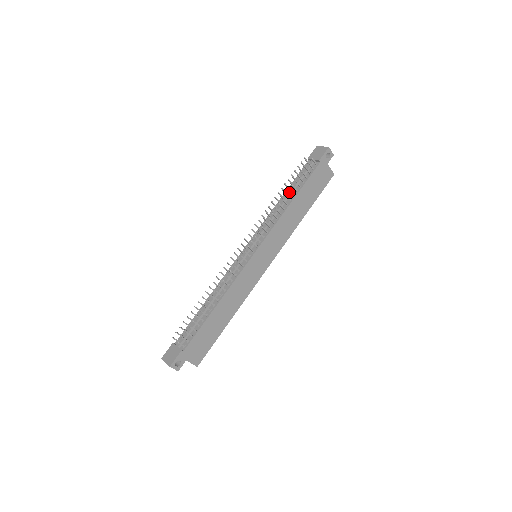
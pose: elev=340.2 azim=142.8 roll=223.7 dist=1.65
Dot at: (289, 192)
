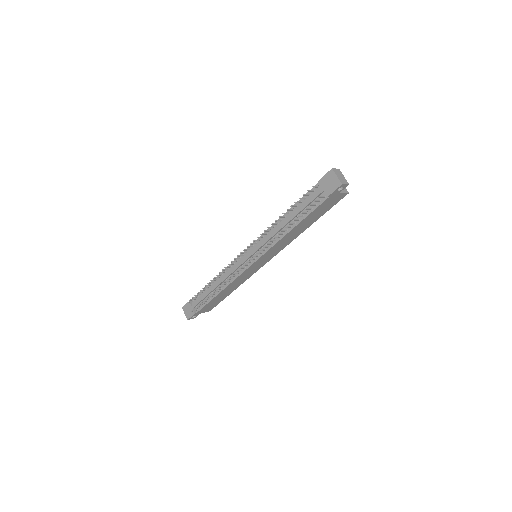
Dot at: (291, 218)
